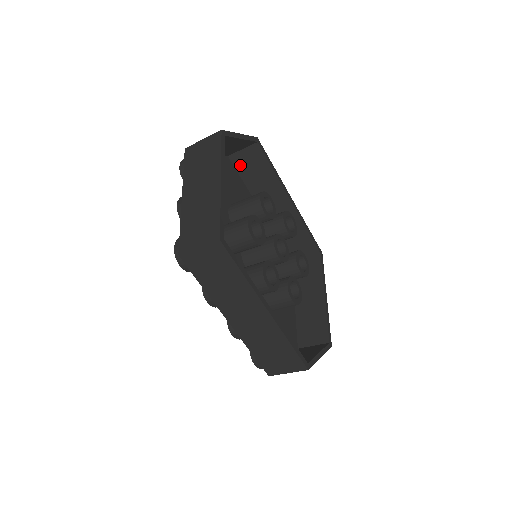
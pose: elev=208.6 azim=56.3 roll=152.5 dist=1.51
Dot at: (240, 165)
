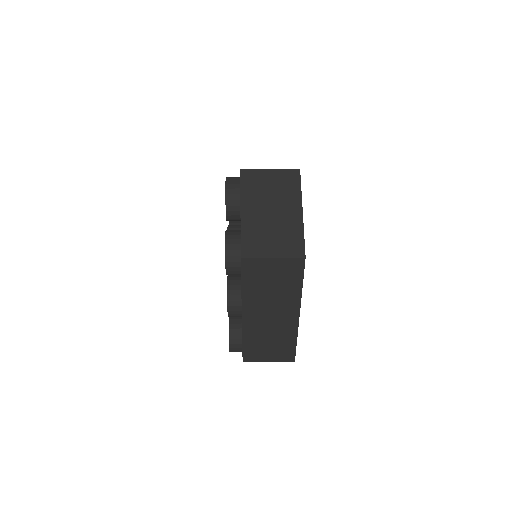
Dot at: occluded
